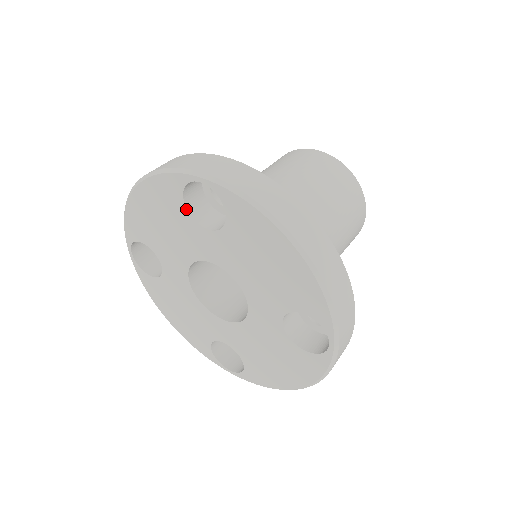
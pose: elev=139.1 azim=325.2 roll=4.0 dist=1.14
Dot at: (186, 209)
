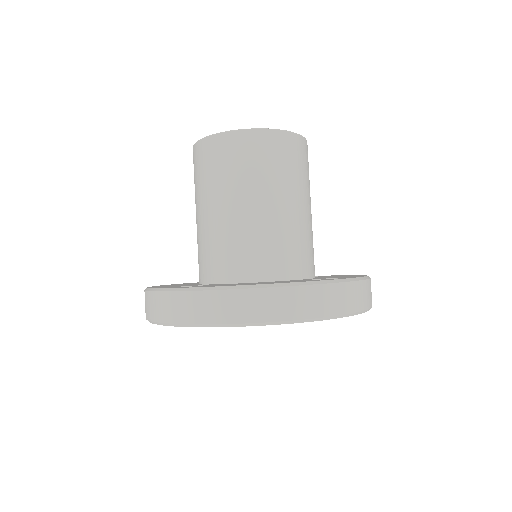
Dot at: occluded
